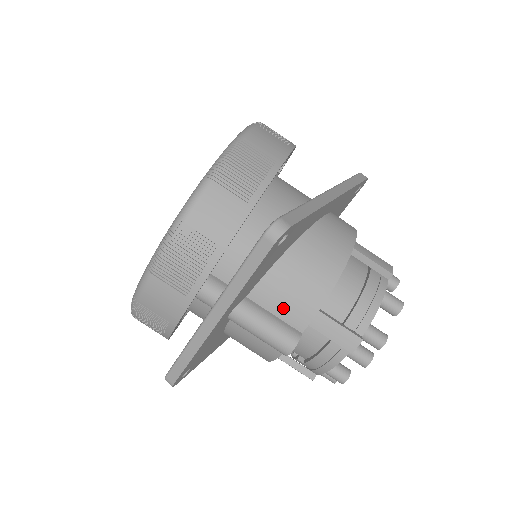
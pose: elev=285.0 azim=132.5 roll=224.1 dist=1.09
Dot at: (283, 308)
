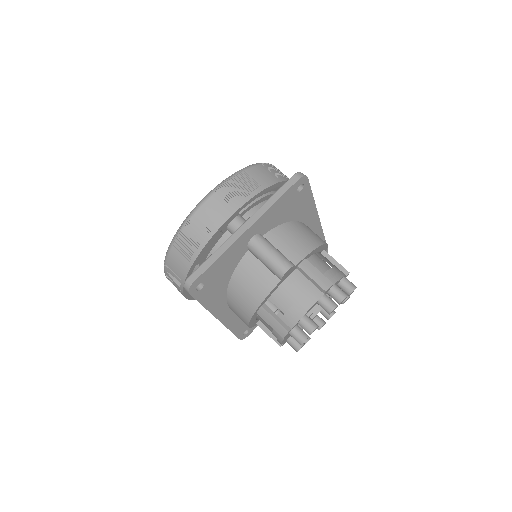
Dot at: (285, 247)
